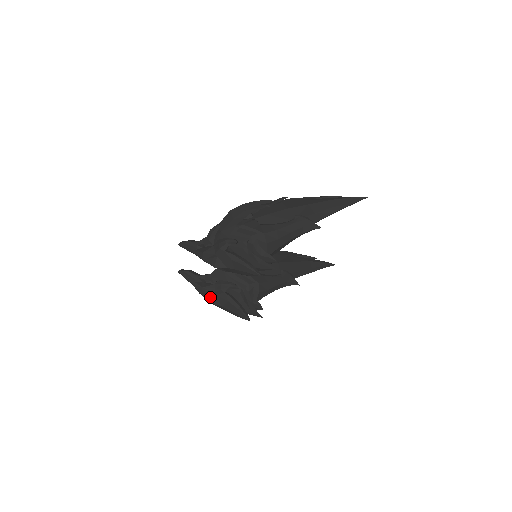
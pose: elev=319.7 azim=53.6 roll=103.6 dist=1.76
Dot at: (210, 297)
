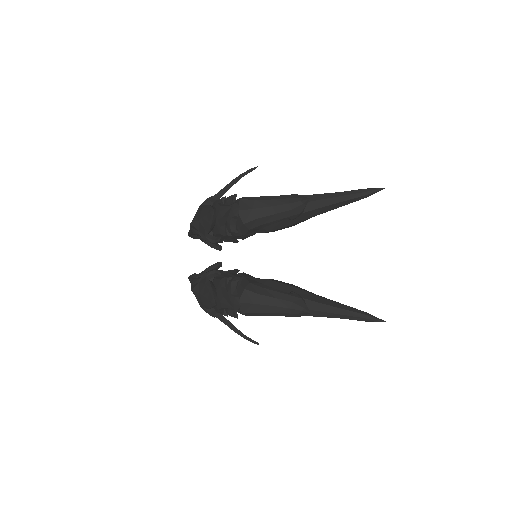
Dot at: (194, 285)
